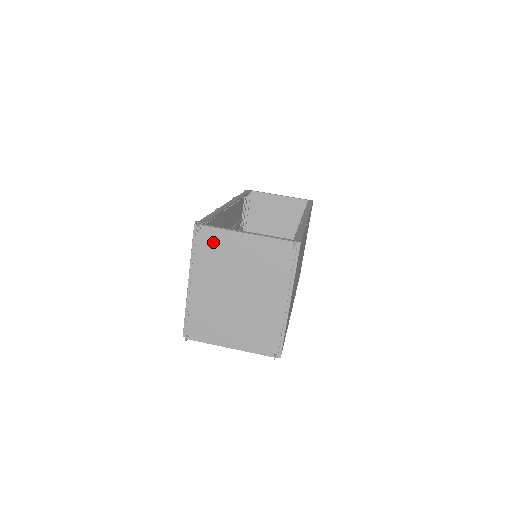
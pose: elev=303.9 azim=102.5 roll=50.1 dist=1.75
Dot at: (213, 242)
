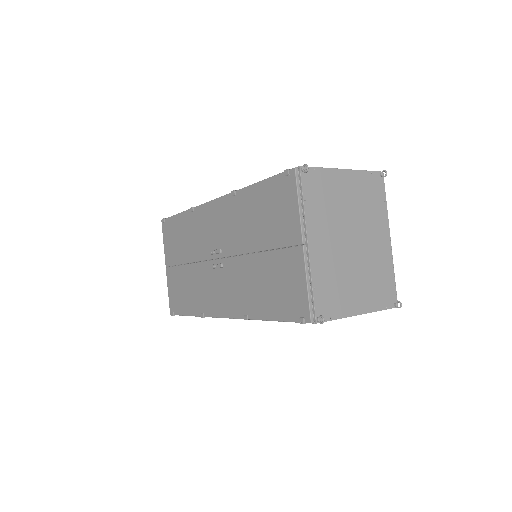
Dot at: (319, 185)
